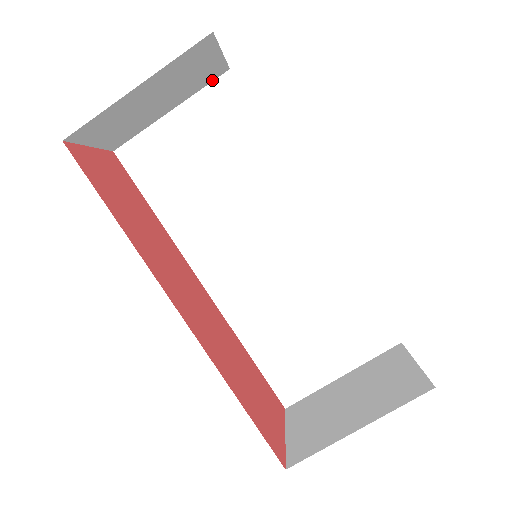
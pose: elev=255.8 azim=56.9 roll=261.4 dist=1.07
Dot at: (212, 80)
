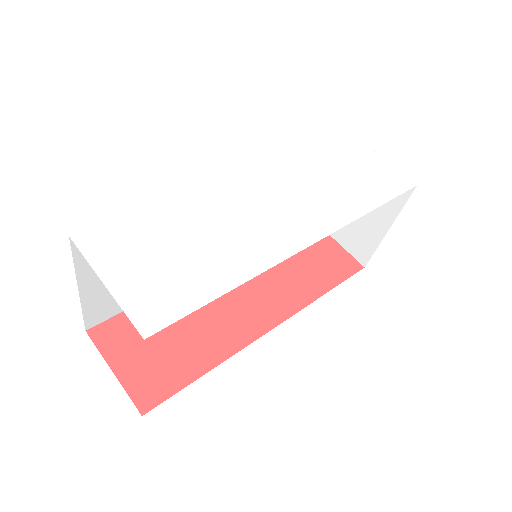
Dot at: (72, 255)
